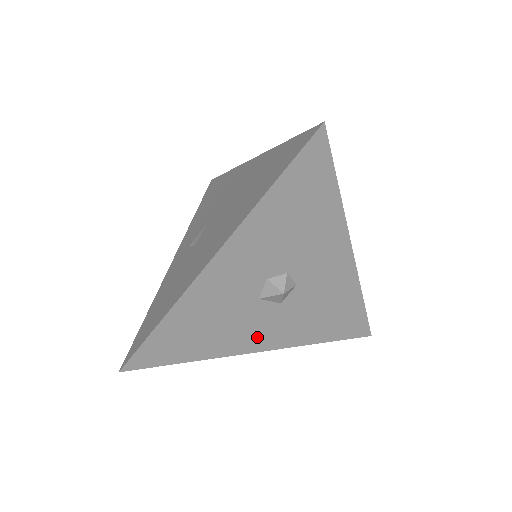
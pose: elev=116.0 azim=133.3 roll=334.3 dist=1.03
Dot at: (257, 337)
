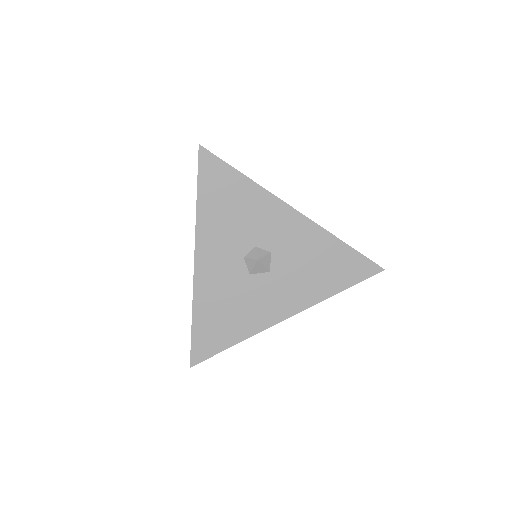
Dot at: (274, 307)
